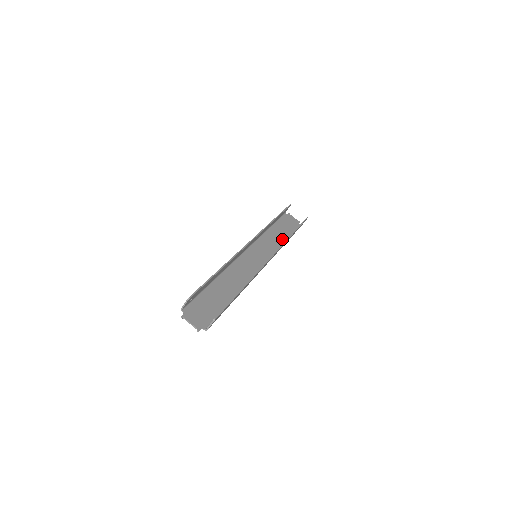
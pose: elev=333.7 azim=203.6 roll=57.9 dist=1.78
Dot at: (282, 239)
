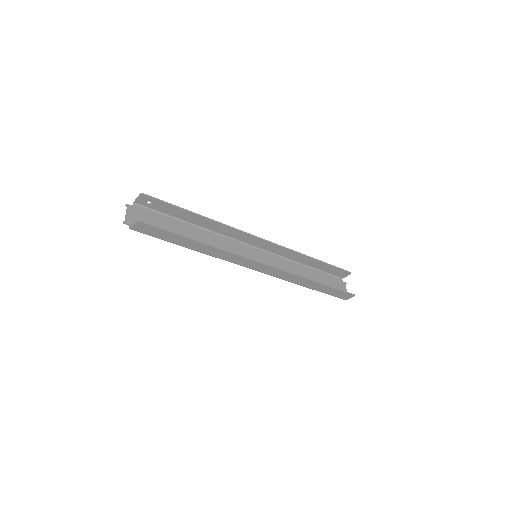
Dot at: occluded
